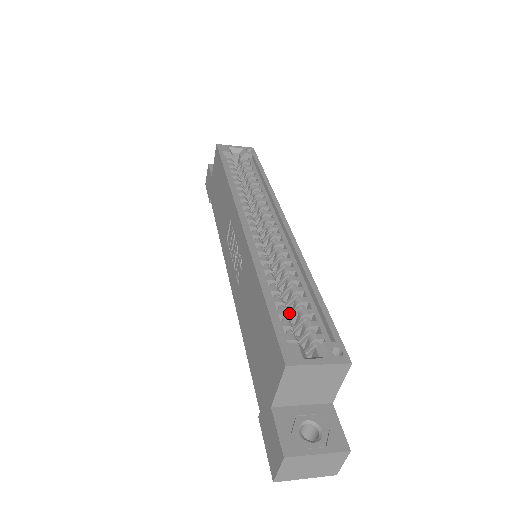
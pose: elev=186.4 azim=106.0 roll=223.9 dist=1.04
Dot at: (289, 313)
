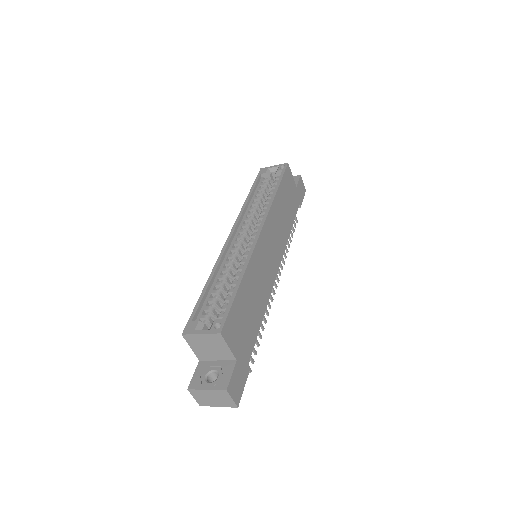
Dot at: occluded
